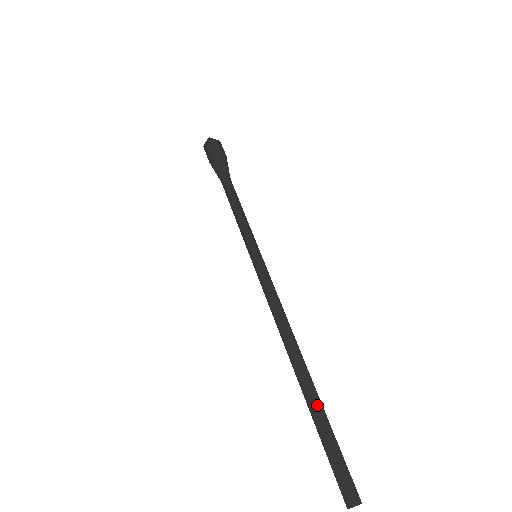
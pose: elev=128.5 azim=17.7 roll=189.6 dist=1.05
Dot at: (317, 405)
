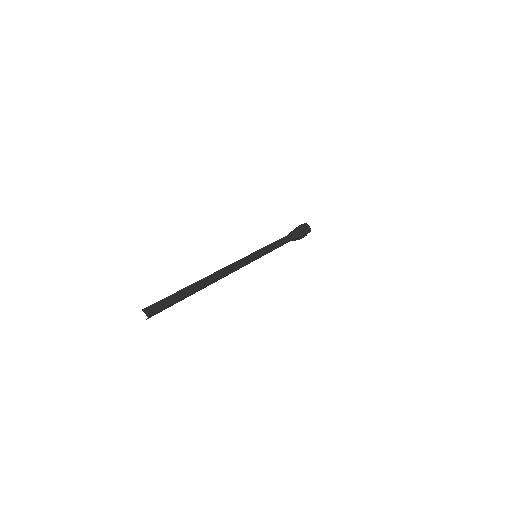
Dot at: (190, 291)
